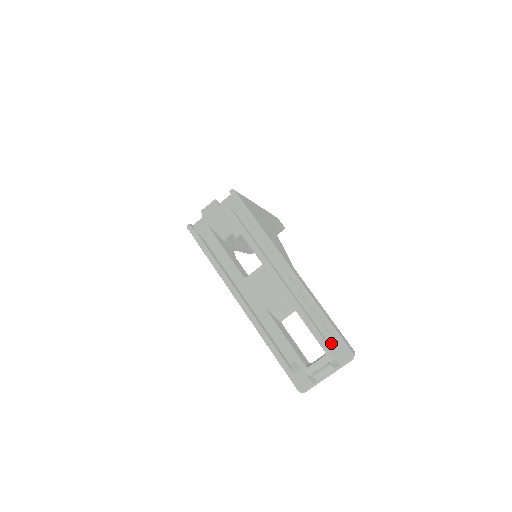
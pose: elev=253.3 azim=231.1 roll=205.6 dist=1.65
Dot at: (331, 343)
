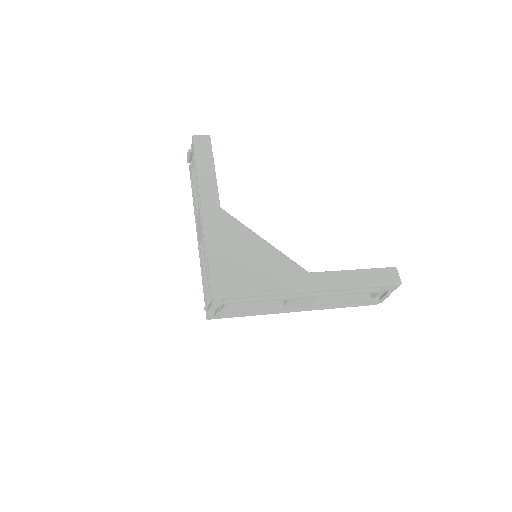
Dot at: (379, 287)
